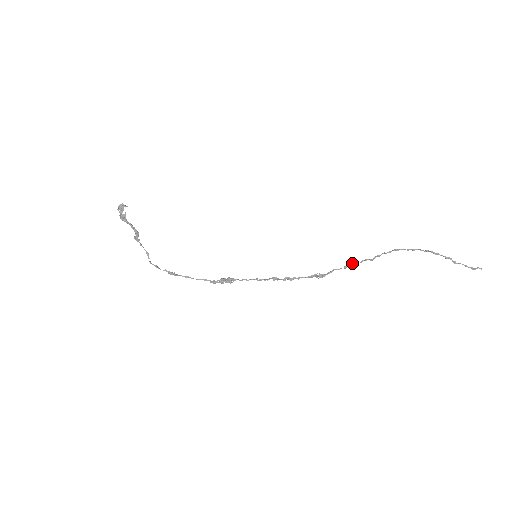
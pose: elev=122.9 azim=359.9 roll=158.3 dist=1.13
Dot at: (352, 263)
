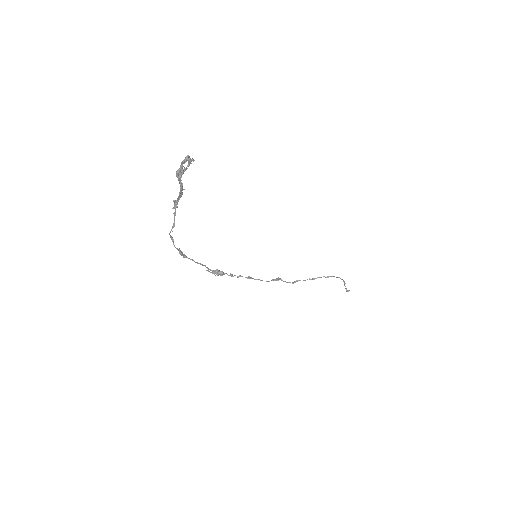
Dot at: (303, 280)
